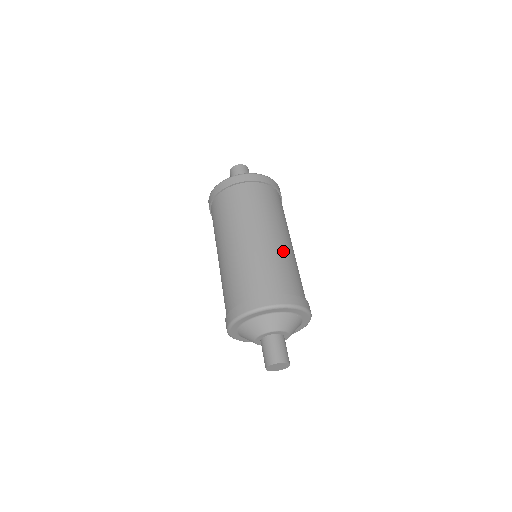
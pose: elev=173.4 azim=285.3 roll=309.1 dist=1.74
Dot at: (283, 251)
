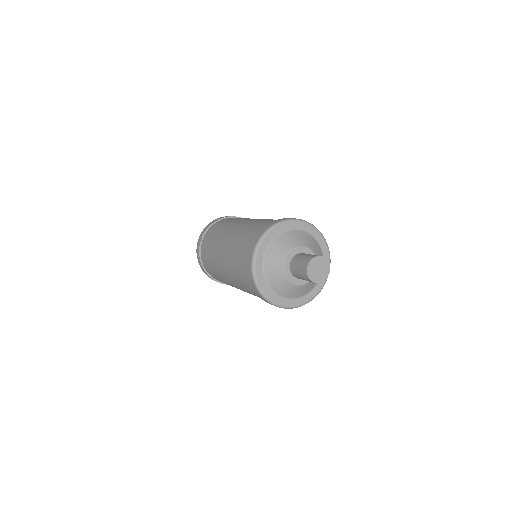
Dot at: occluded
